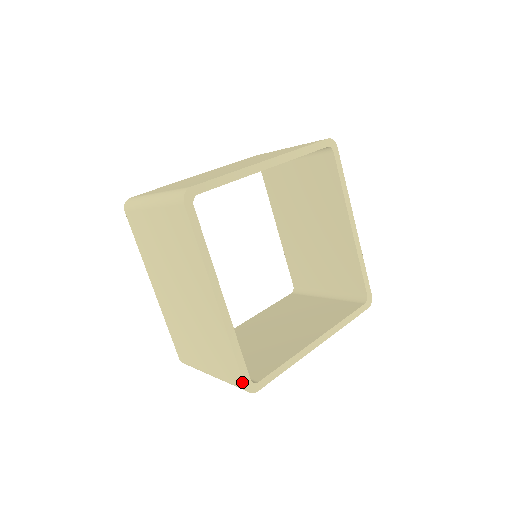
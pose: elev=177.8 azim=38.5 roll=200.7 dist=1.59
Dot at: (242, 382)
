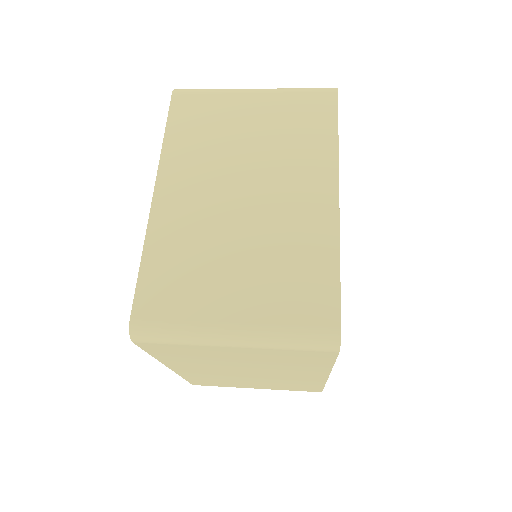
Dot at: occluded
